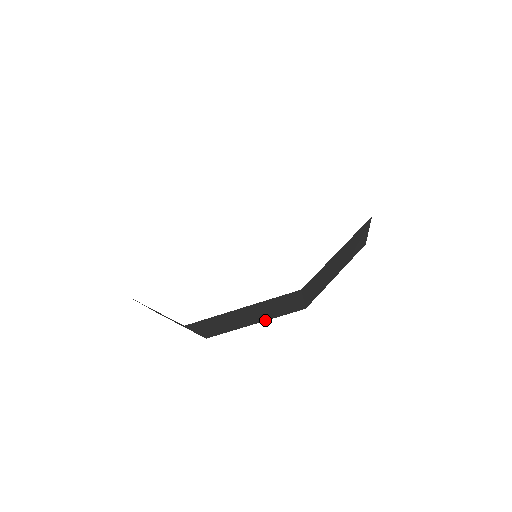
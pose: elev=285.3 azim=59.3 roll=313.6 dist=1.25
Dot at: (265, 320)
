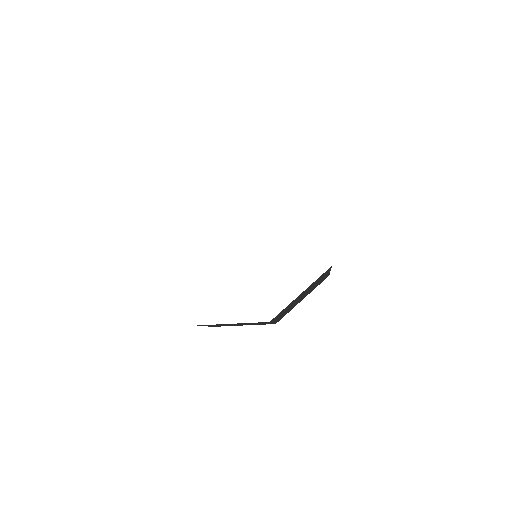
Dot at: occluded
